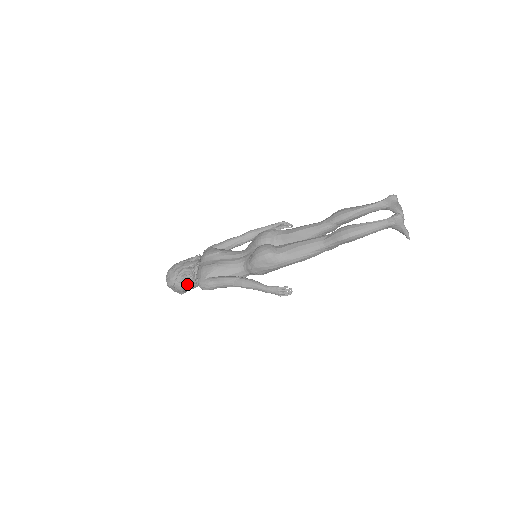
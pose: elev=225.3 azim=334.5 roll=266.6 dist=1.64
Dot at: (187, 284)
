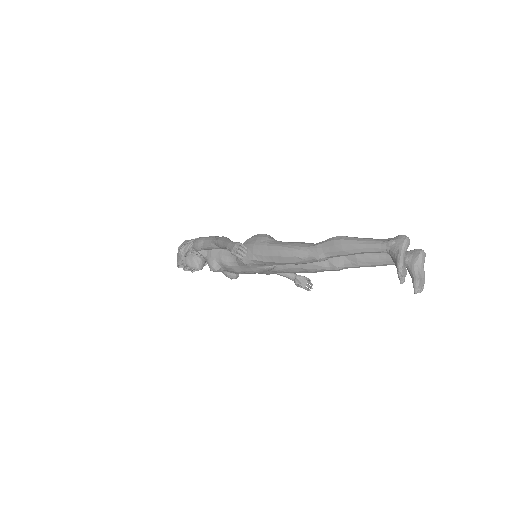
Dot at: (190, 246)
